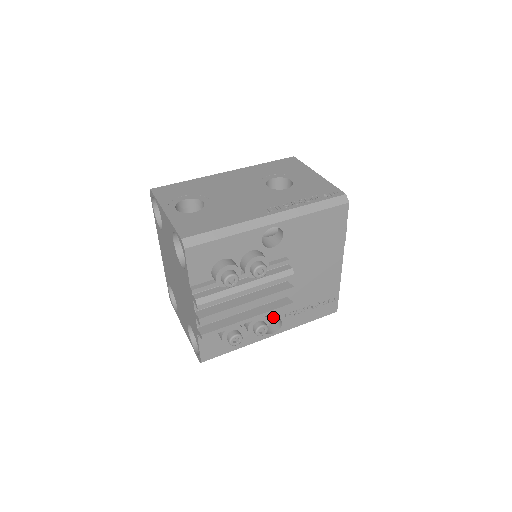
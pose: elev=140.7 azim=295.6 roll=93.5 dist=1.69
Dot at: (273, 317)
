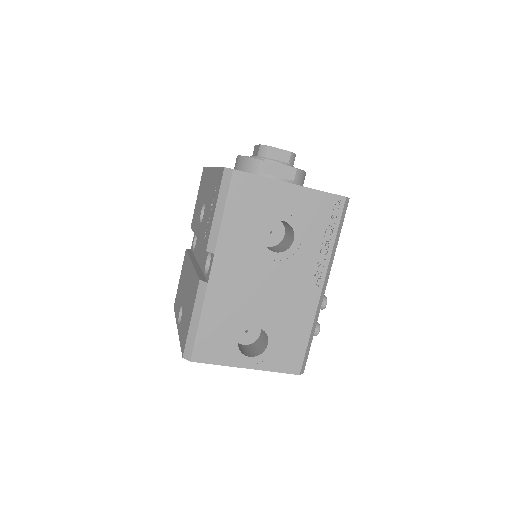
Dot at: occluded
